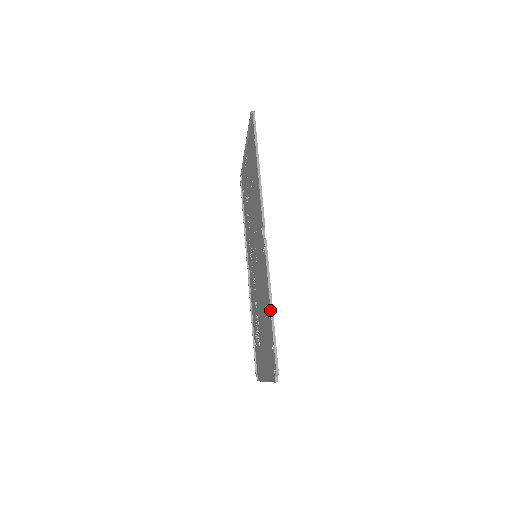
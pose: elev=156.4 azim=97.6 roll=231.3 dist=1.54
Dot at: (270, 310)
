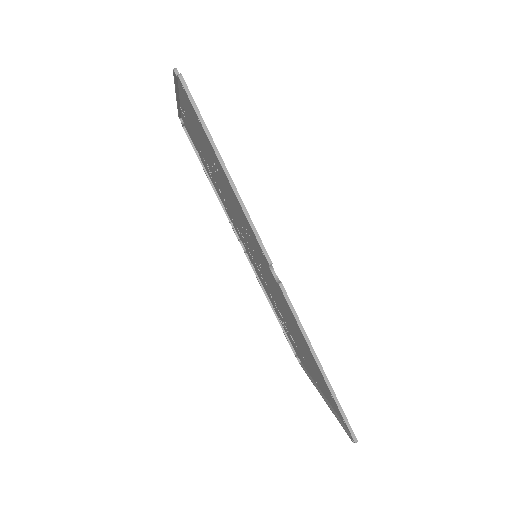
Dot at: occluded
